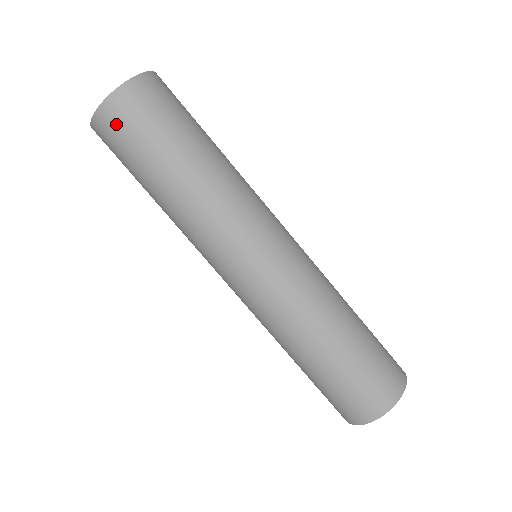
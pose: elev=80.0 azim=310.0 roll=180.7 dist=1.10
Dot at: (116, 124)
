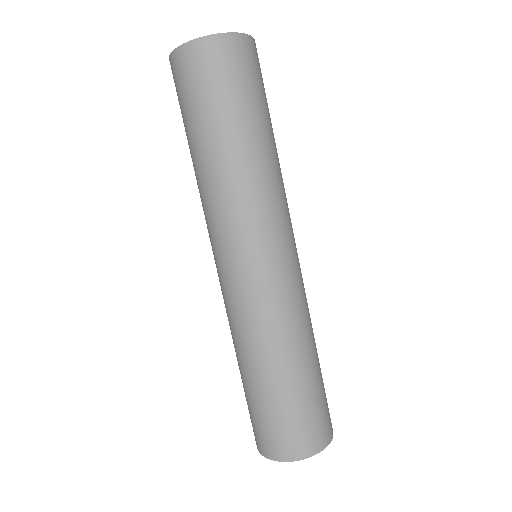
Dot at: (201, 64)
